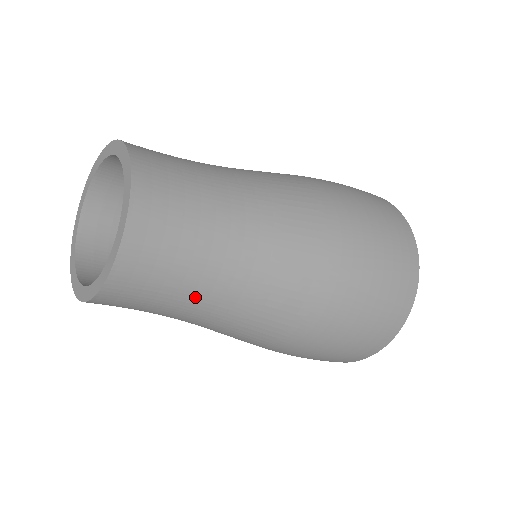
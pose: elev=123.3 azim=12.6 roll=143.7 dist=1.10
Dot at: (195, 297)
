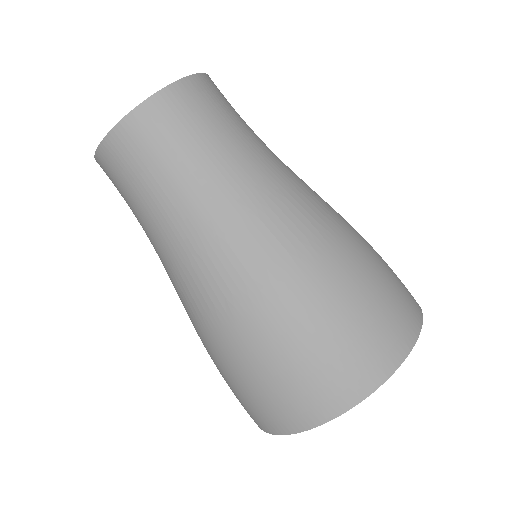
Dot at: (171, 196)
